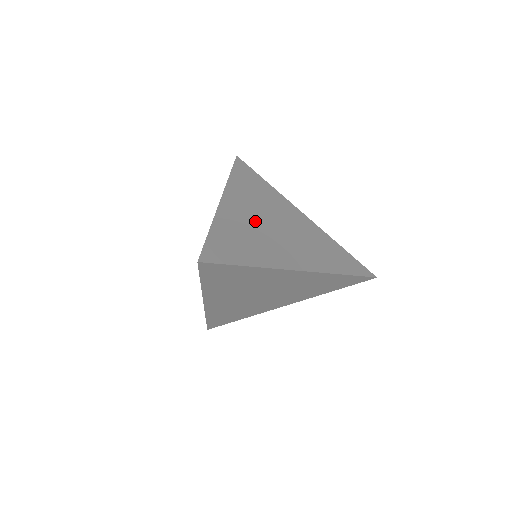
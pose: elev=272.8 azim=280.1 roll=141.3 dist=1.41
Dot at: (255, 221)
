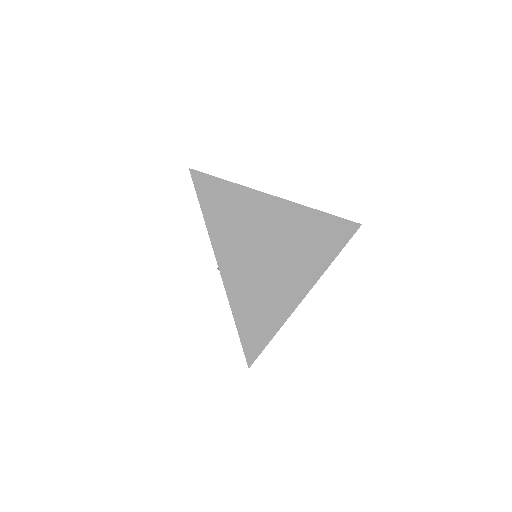
Dot at: occluded
